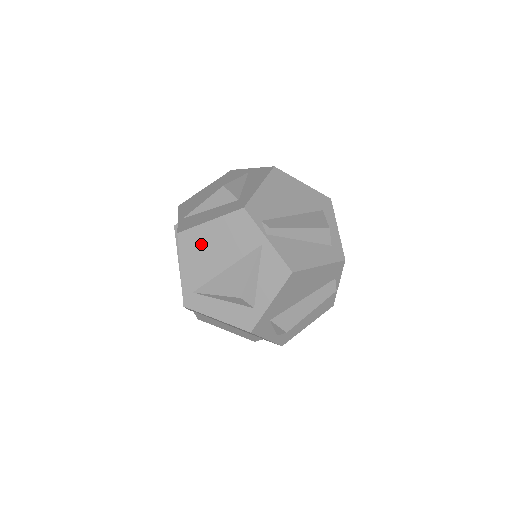
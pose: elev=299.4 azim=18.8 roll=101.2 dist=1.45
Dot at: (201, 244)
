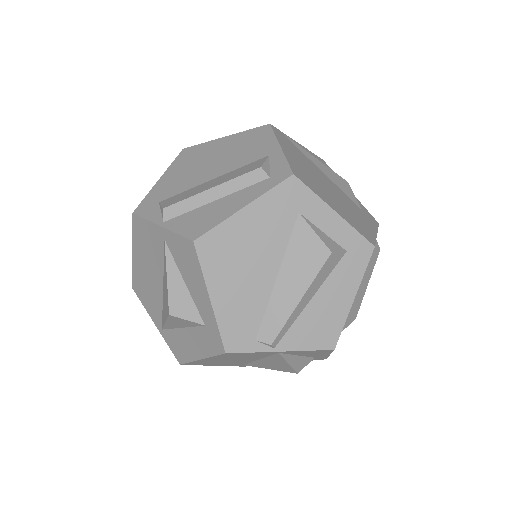
Dot at: (213, 362)
